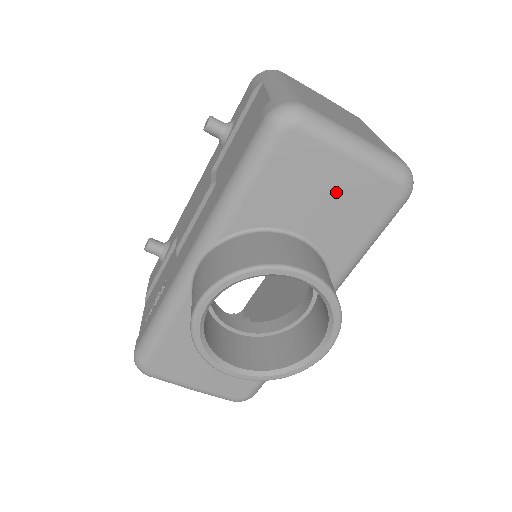
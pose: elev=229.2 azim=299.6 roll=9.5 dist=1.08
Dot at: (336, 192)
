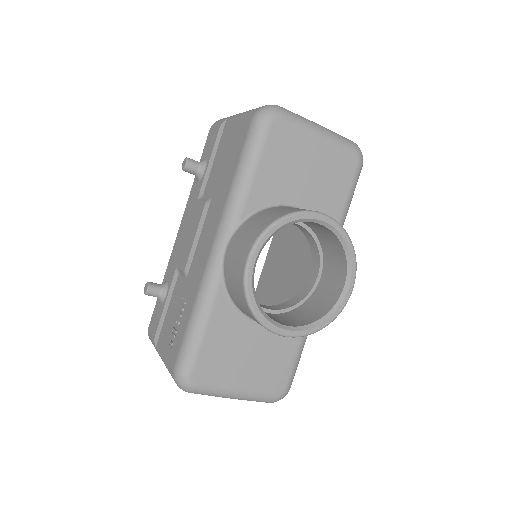
Dot at: (316, 165)
